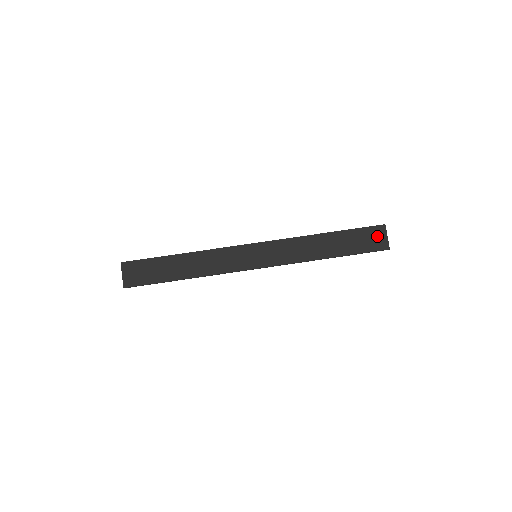
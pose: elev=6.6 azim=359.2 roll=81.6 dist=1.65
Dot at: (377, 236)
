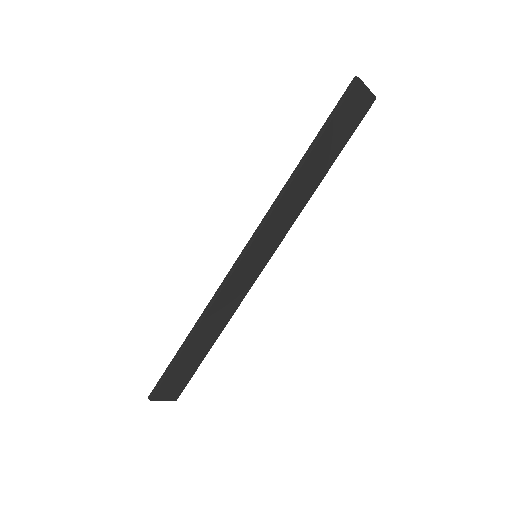
Dot at: (357, 101)
